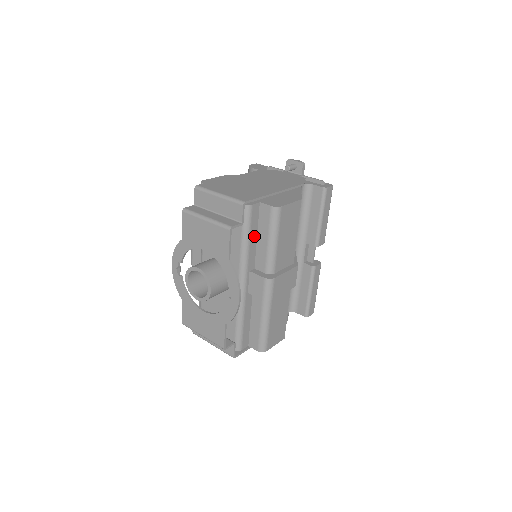
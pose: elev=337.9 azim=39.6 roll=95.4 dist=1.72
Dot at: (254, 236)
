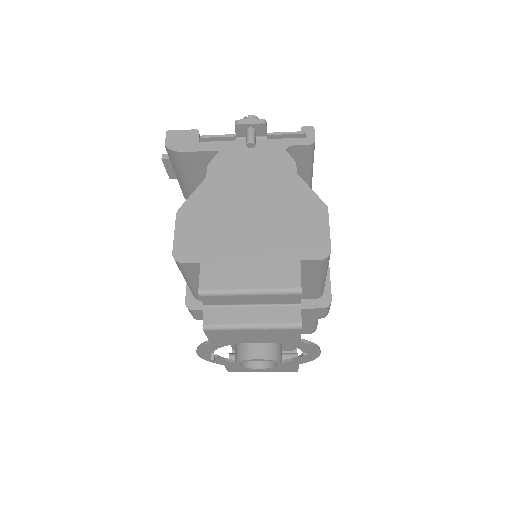
Dot at: occluded
